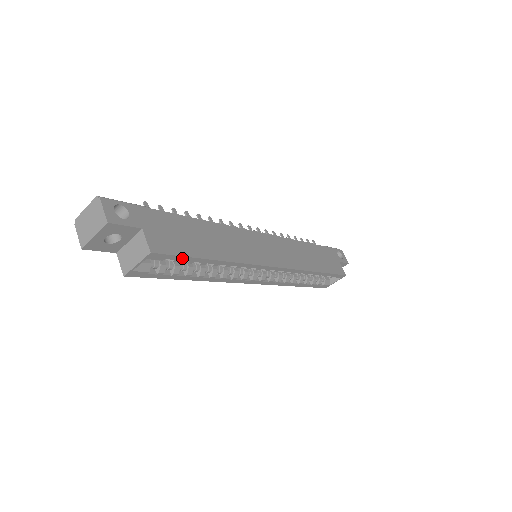
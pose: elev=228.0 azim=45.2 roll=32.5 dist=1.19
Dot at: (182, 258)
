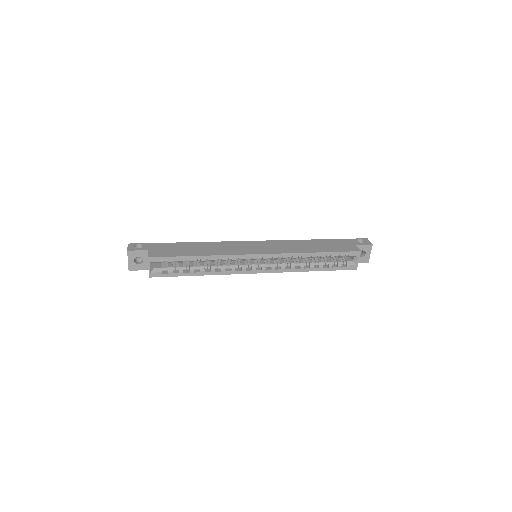
Dot at: (172, 258)
